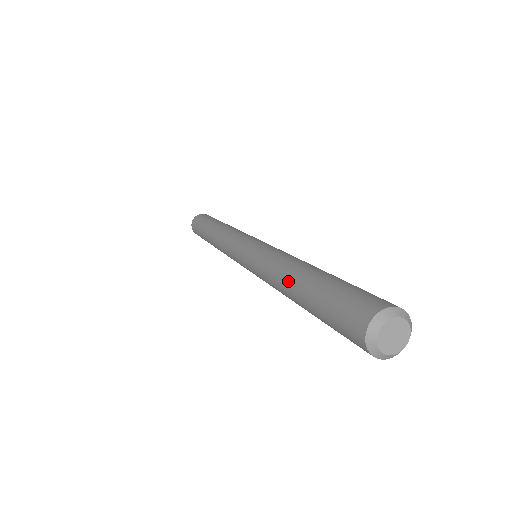
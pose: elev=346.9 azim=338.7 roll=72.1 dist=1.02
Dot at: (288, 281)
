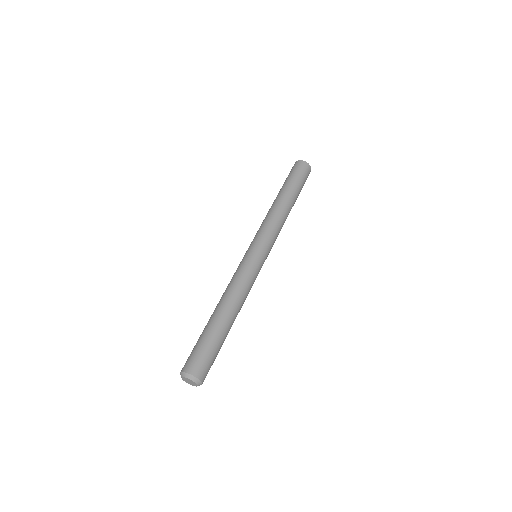
Dot at: (218, 307)
